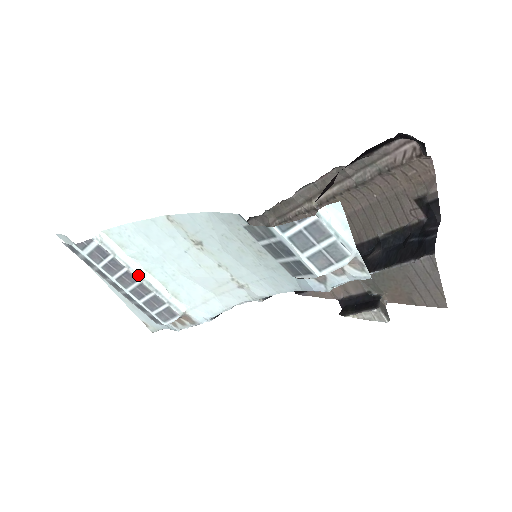
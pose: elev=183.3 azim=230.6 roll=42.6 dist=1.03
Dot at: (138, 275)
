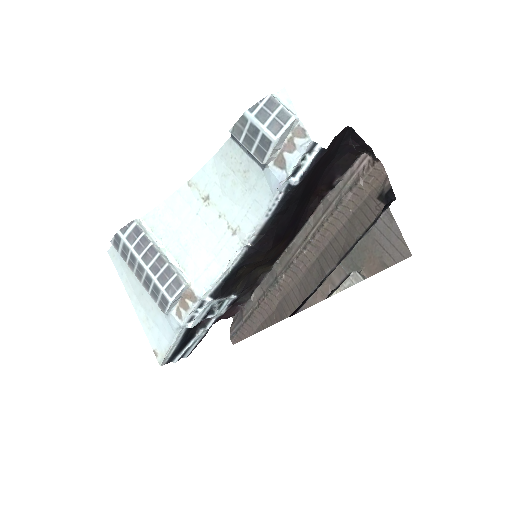
Dot at: (159, 249)
